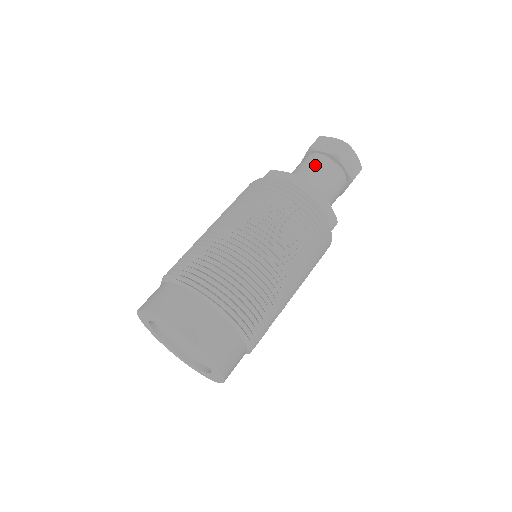
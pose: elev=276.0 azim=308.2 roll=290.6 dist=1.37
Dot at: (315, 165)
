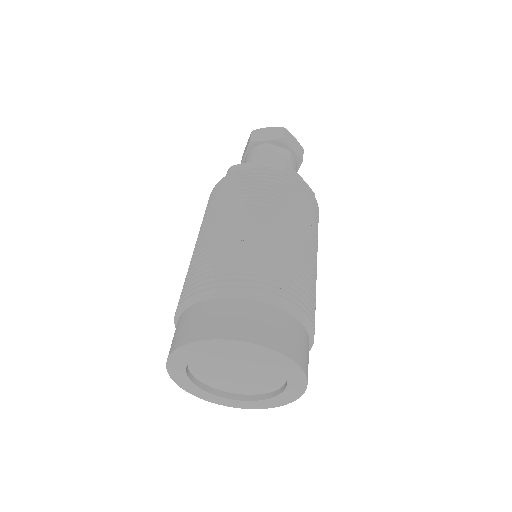
Dot at: (267, 153)
